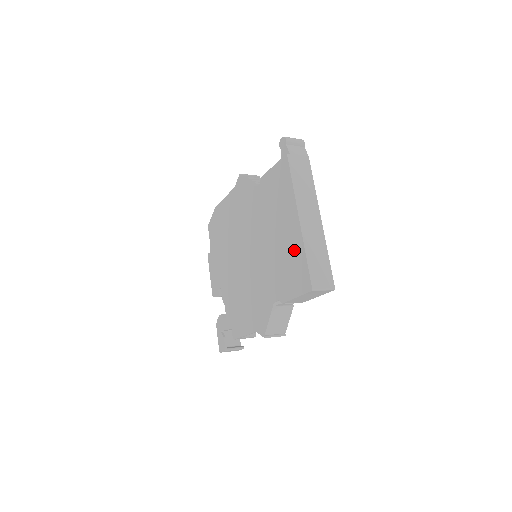
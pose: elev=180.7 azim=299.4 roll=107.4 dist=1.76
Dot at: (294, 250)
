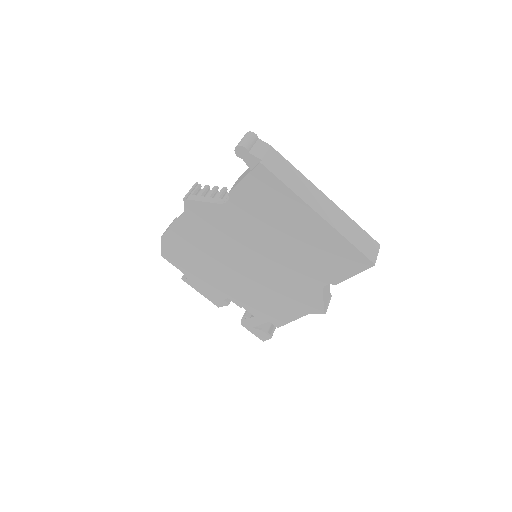
Dot at: (329, 242)
